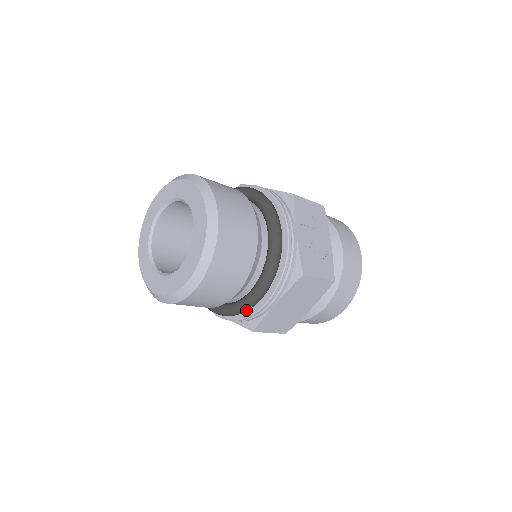
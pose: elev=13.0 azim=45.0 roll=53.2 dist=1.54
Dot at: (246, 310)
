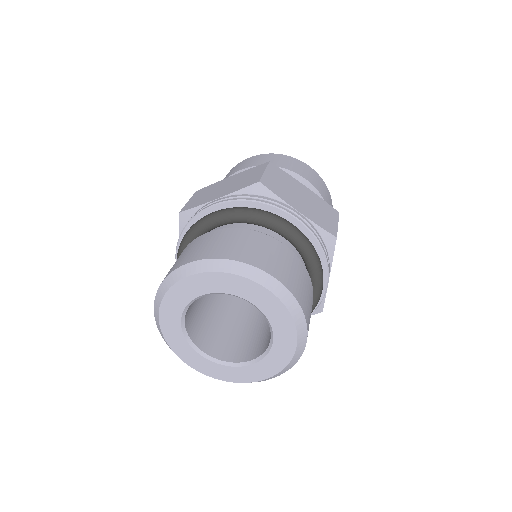
Dot at: occluded
